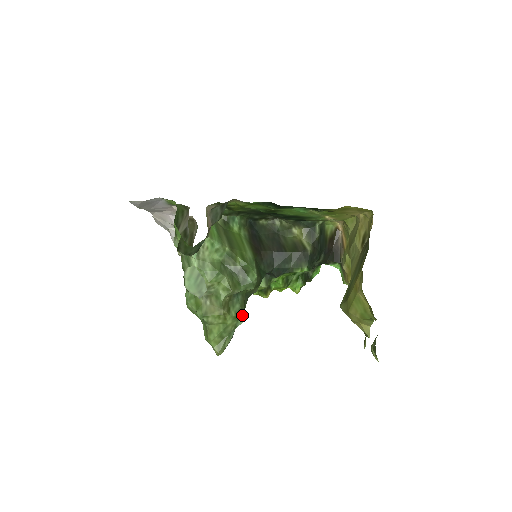
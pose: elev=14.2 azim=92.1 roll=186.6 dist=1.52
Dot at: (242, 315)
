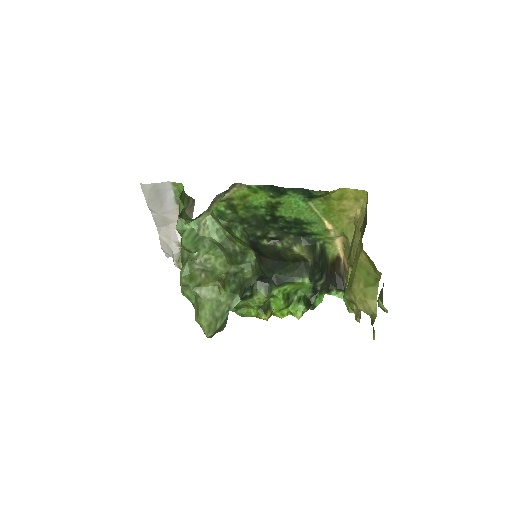
Dot at: (238, 294)
